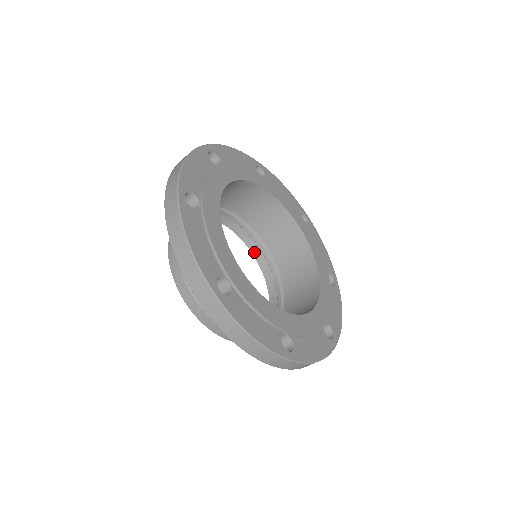
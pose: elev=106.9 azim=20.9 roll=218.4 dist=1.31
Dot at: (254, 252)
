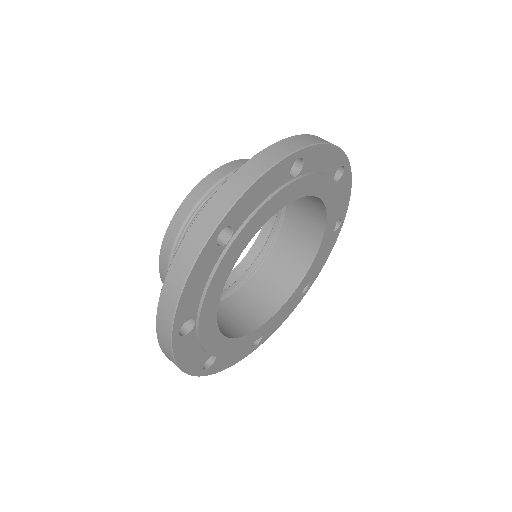
Dot at: occluded
